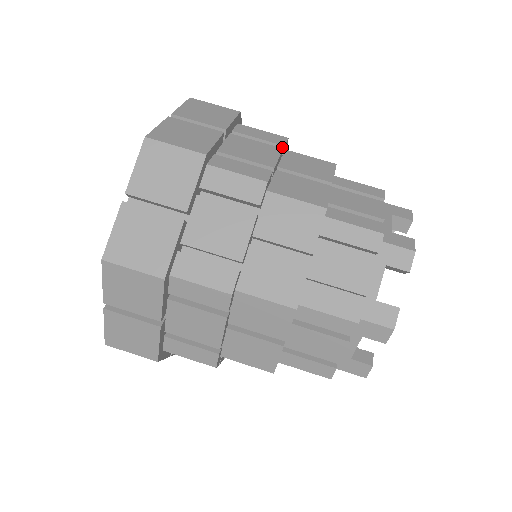
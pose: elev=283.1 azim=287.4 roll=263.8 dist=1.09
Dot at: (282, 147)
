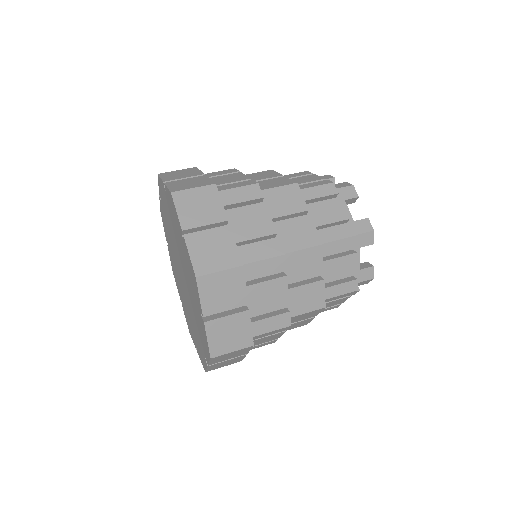
Dot at: occluded
